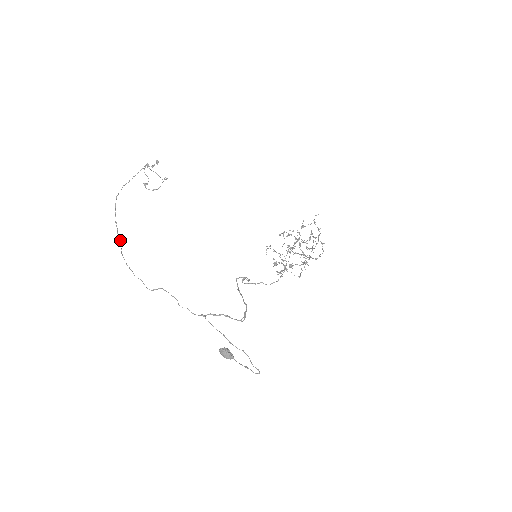
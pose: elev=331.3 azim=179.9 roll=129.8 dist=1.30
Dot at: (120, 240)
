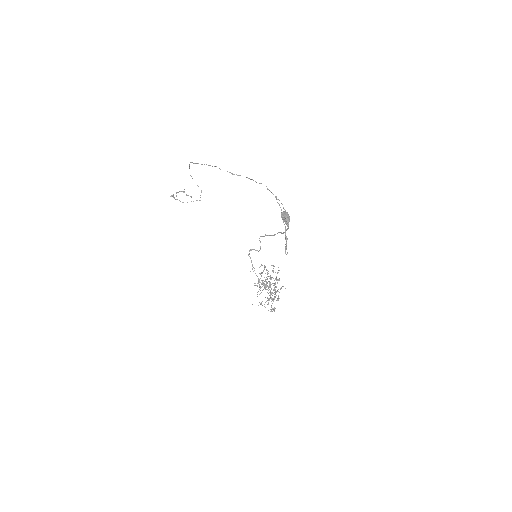
Dot at: (195, 163)
